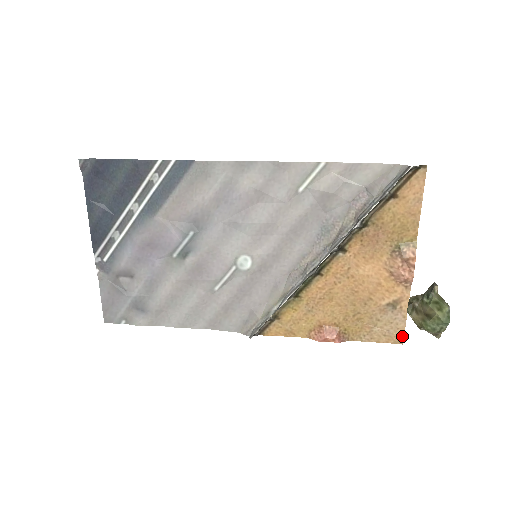
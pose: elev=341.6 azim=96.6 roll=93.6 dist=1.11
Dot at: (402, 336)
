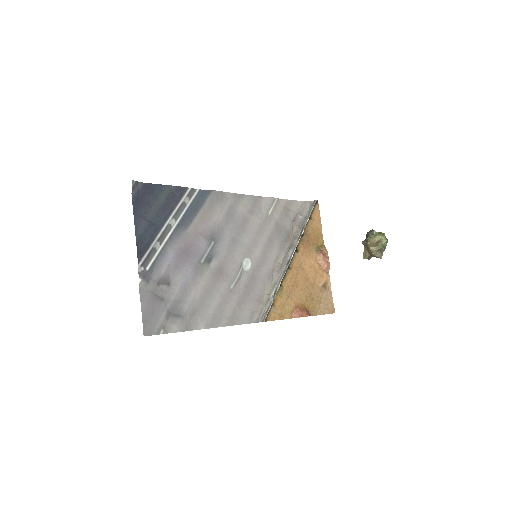
Dot at: (333, 307)
